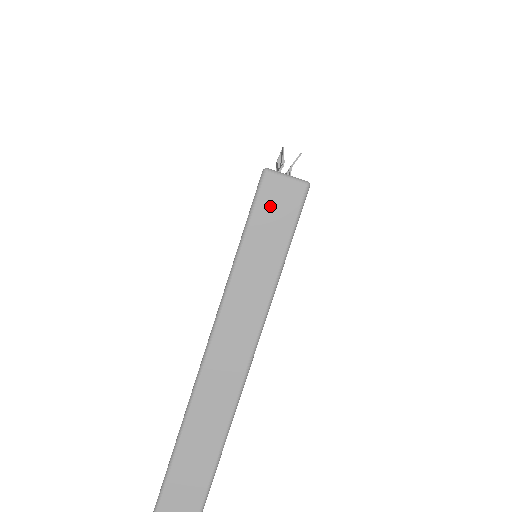
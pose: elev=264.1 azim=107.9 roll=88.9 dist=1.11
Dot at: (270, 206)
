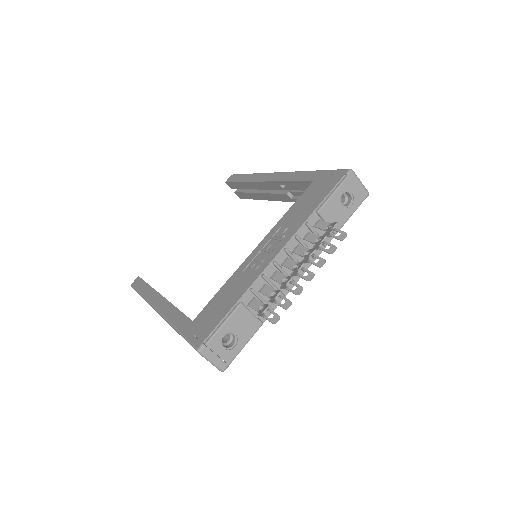
Dot at: occluded
